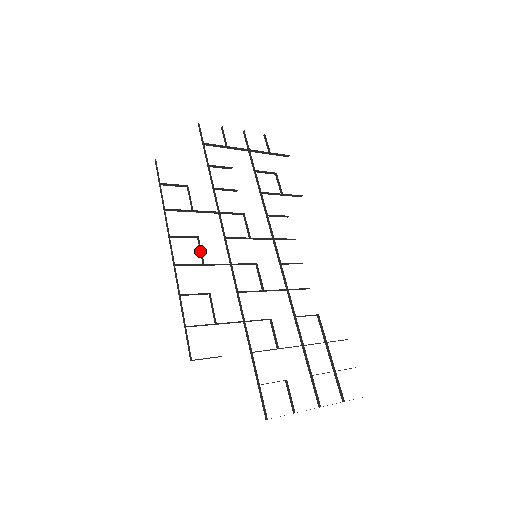
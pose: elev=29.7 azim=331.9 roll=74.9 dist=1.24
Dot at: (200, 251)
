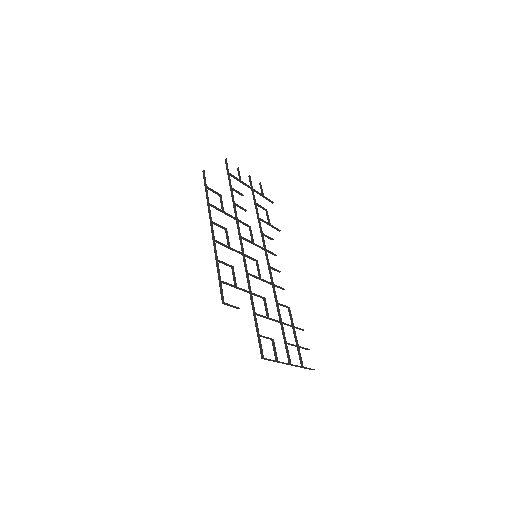
Dot at: (227, 238)
